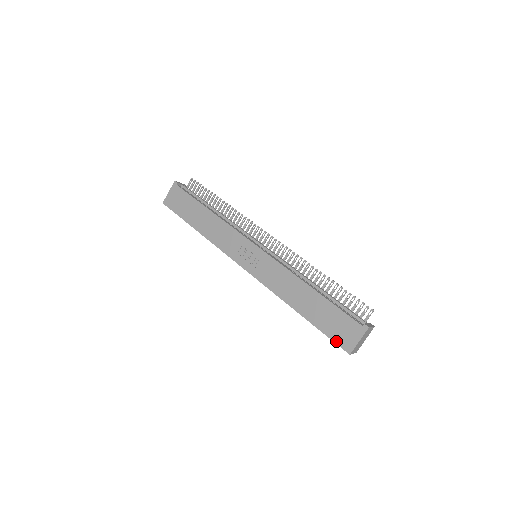
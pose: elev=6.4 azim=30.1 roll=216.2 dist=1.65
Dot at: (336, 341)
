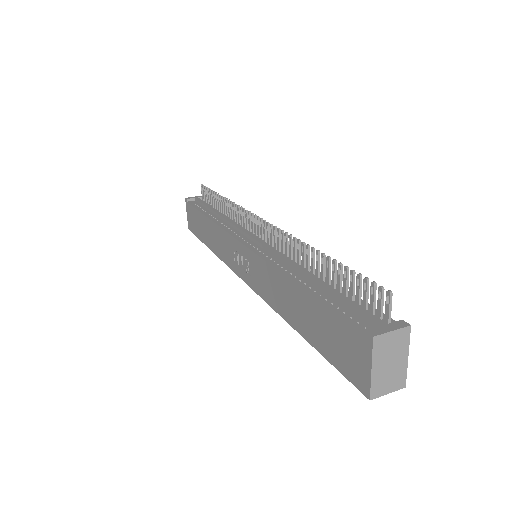
Dot at: (346, 375)
